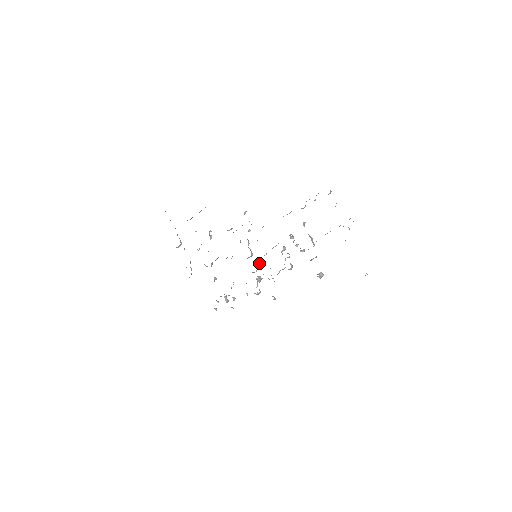
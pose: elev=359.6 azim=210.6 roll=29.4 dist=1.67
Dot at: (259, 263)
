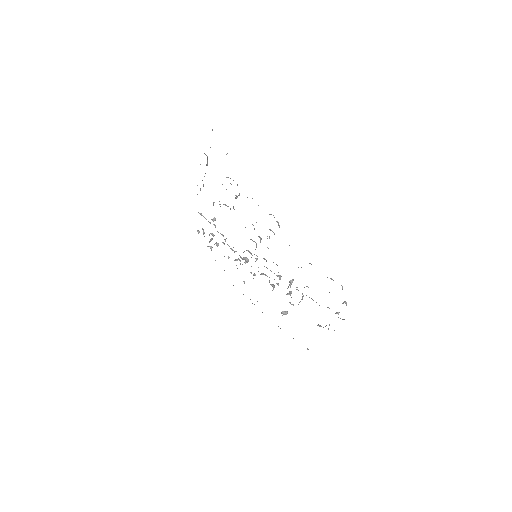
Dot at: occluded
